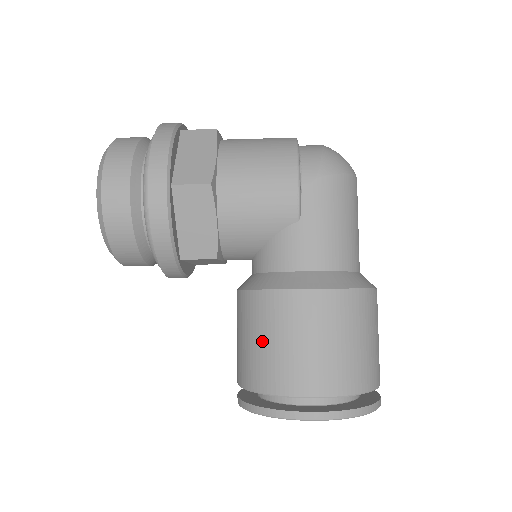
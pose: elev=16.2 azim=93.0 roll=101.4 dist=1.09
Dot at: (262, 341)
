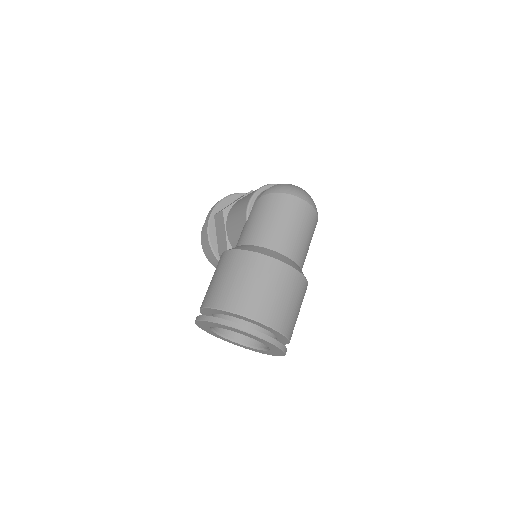
Dot at: occluded
